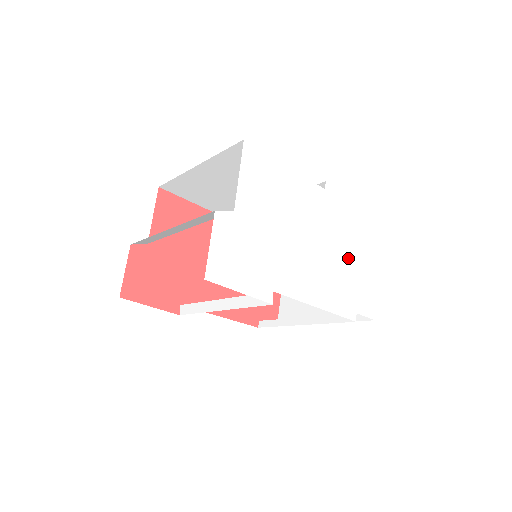
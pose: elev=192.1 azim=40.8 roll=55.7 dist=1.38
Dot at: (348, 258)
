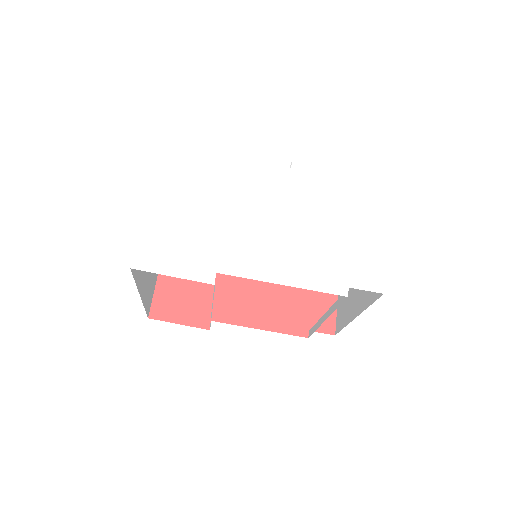
Dot at: (331, 230)
